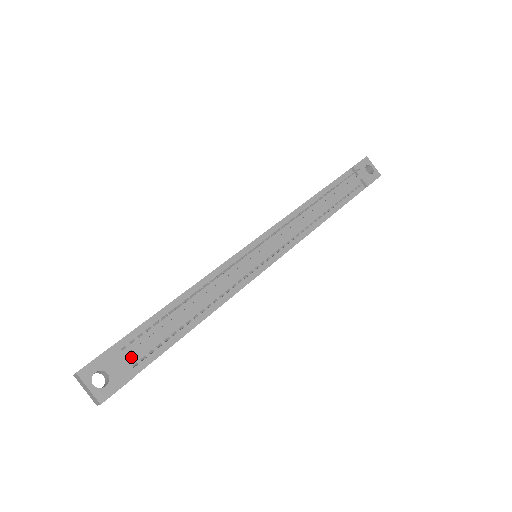
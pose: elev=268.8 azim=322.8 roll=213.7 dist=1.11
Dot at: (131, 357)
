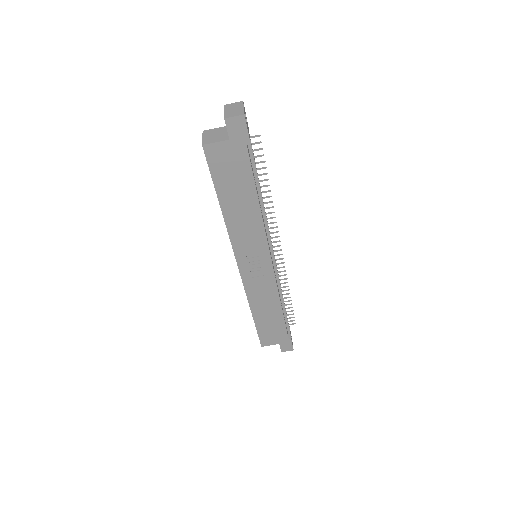
Dot at: occluded
